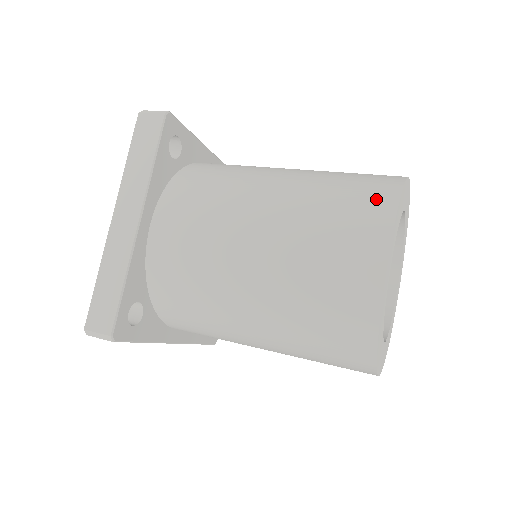
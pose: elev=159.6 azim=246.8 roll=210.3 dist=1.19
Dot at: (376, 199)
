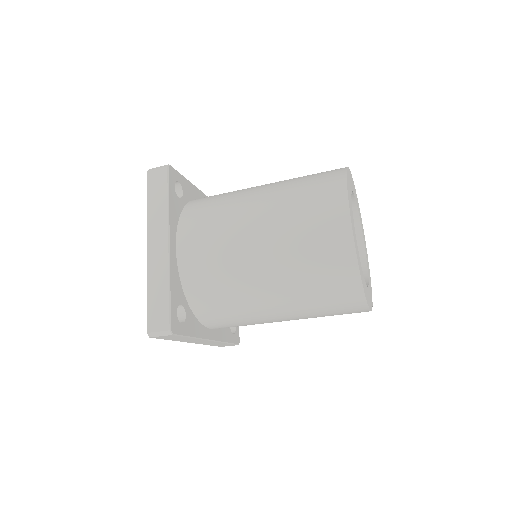
Dot at: (331, 183)
